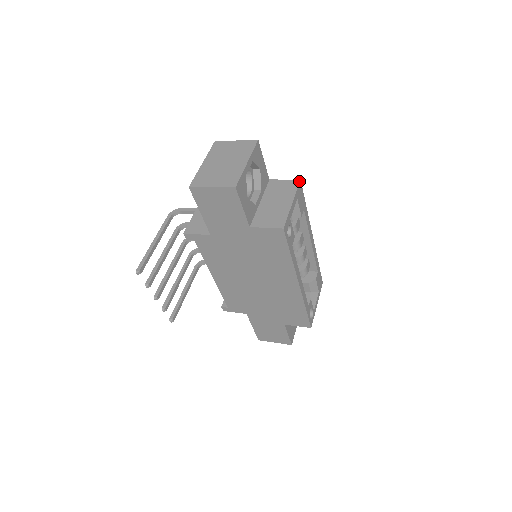
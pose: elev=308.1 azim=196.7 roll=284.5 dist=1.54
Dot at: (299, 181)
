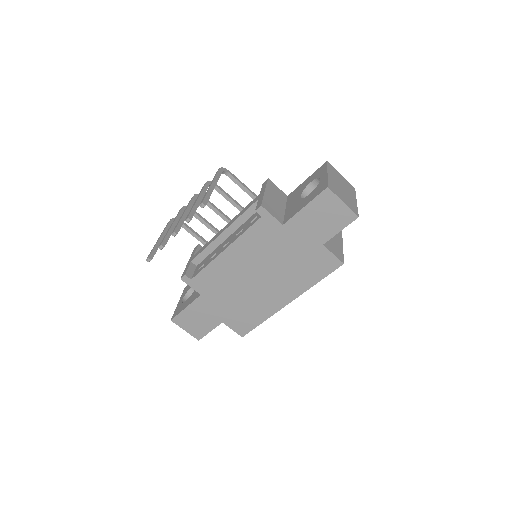
Dot at: occluded
